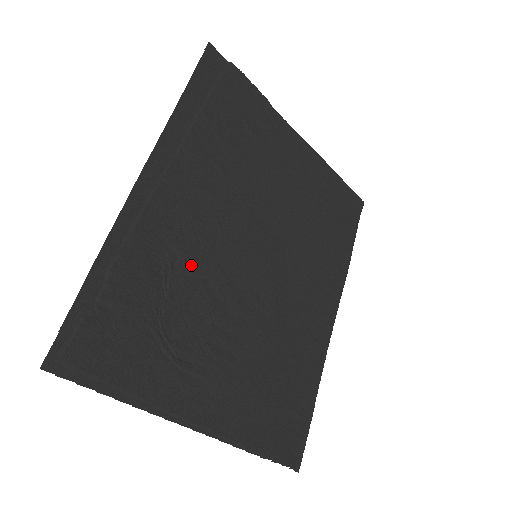
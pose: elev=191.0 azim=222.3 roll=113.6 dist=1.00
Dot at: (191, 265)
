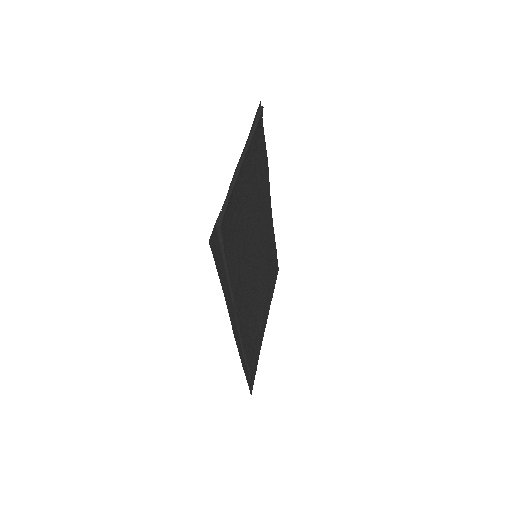
Dot at: (251, 309)
